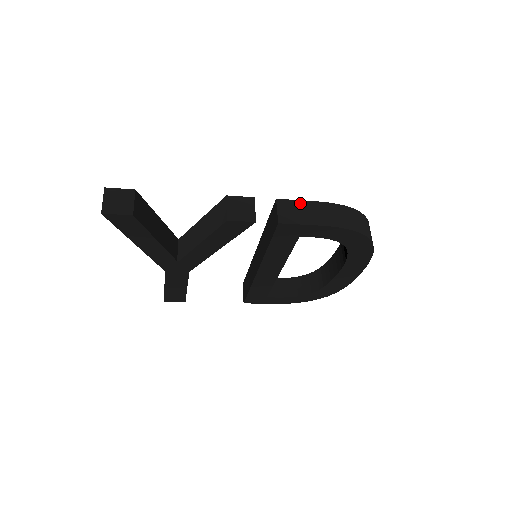
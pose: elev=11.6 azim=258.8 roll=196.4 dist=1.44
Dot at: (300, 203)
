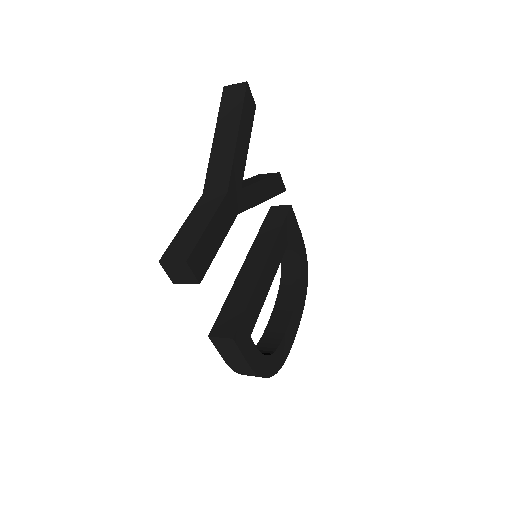
Dot at: occluded
